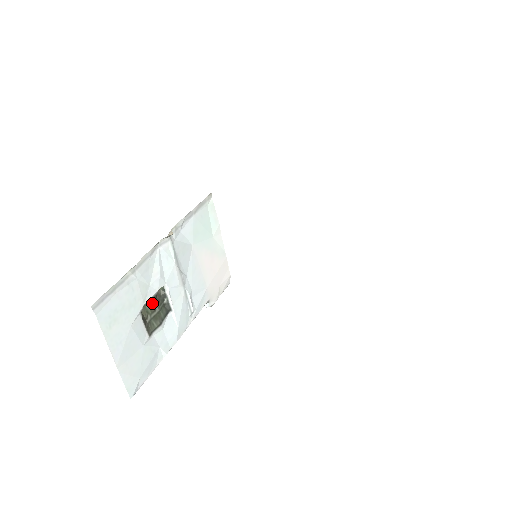
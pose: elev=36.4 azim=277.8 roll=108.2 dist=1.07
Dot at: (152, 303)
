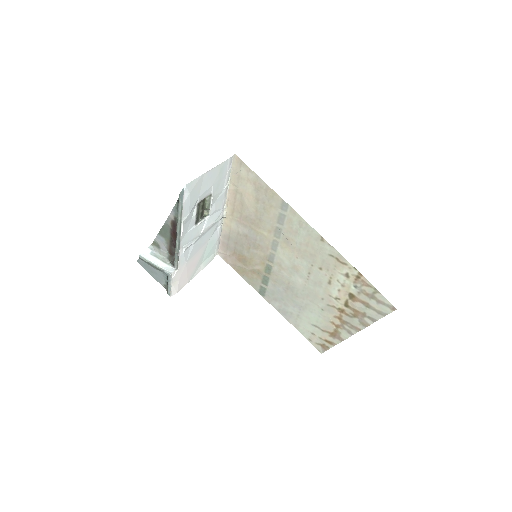
Dot at: (204, 207)
